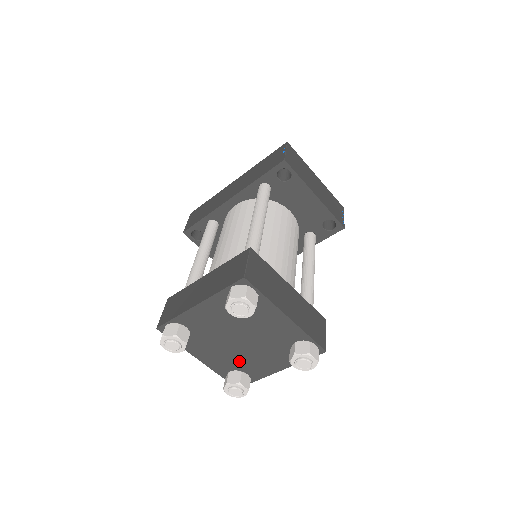
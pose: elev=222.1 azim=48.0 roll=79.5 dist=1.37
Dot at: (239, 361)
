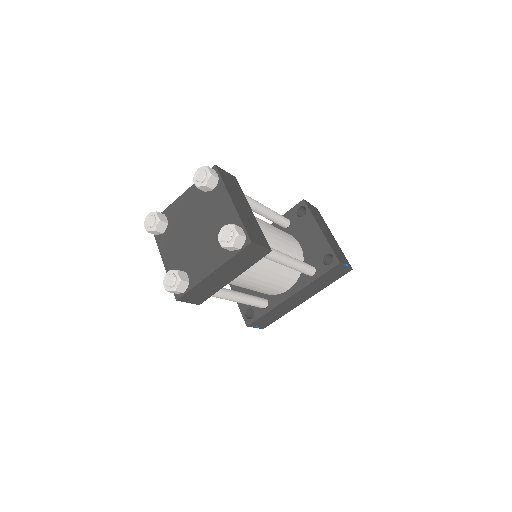
Dot at: (188, 260)
